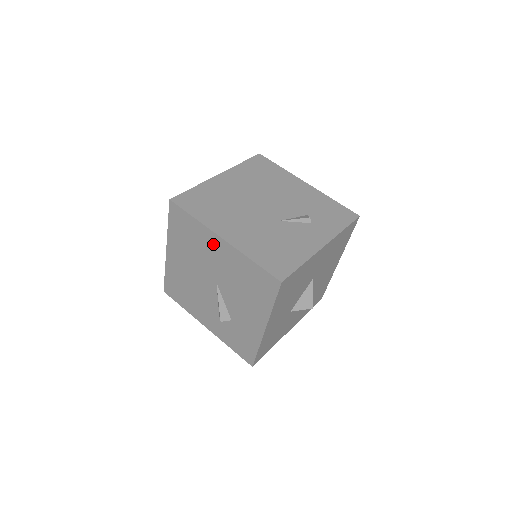
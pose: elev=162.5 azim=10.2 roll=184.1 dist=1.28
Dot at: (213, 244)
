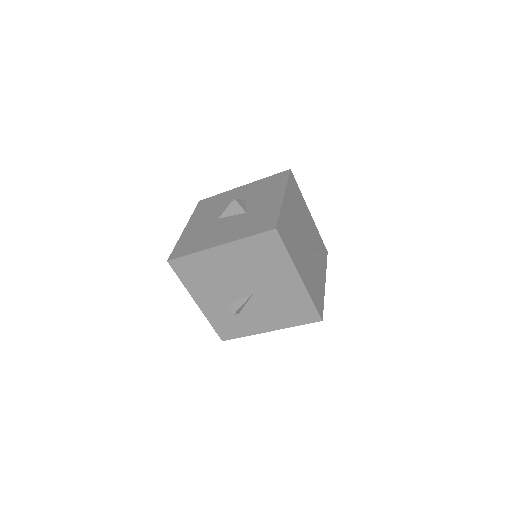
Dot at: (286, 275)
